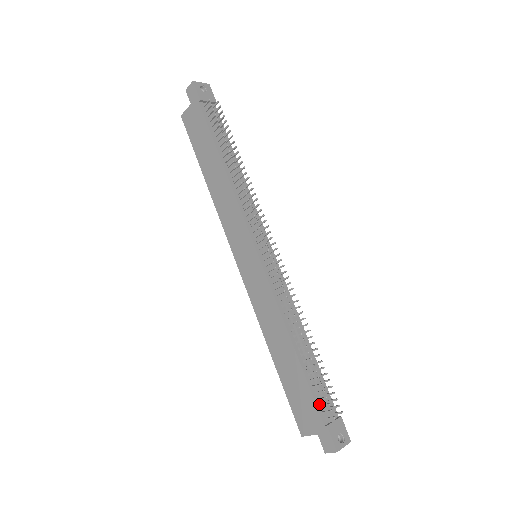
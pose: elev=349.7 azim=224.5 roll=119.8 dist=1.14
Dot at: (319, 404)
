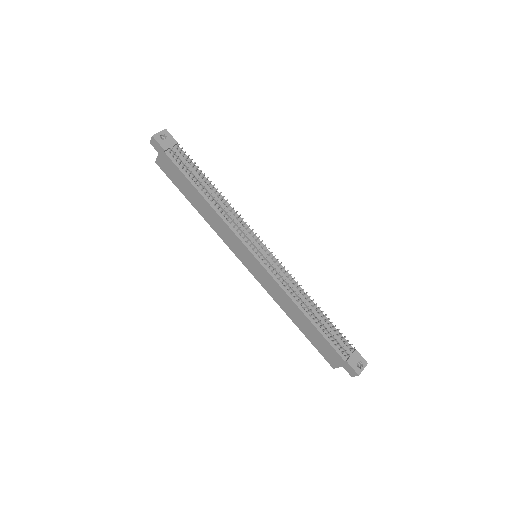
Dot at: (337, 348)
